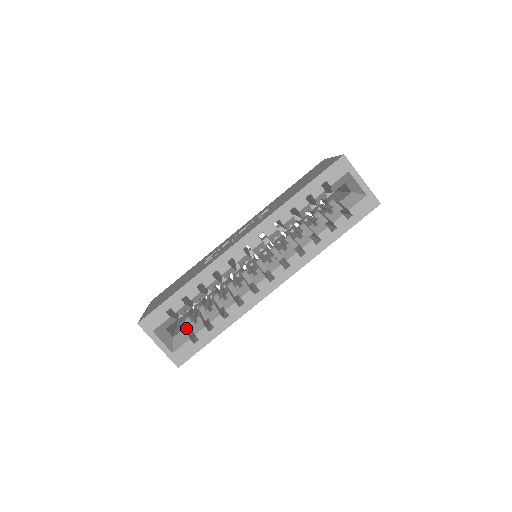
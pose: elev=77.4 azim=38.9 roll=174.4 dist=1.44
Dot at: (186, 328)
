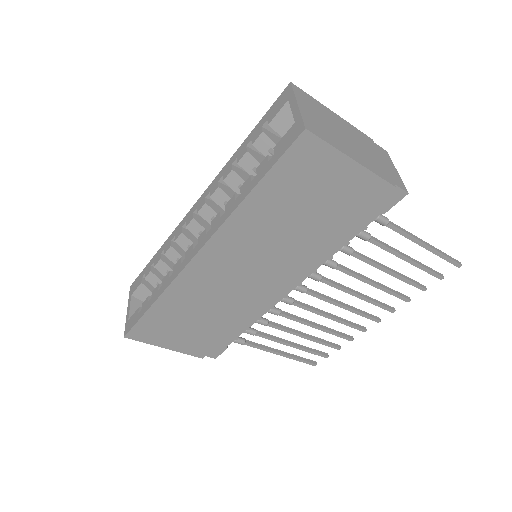
Dot at: occluded
